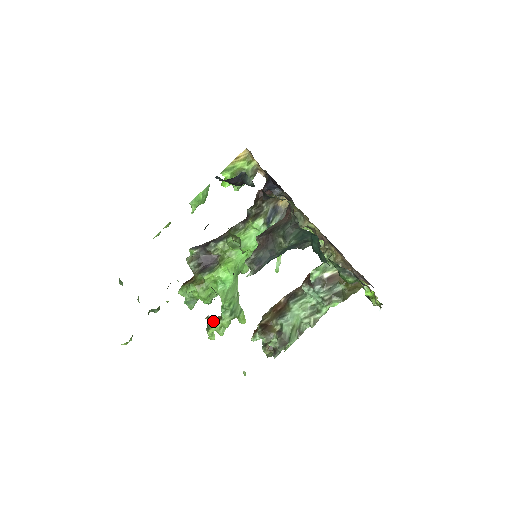
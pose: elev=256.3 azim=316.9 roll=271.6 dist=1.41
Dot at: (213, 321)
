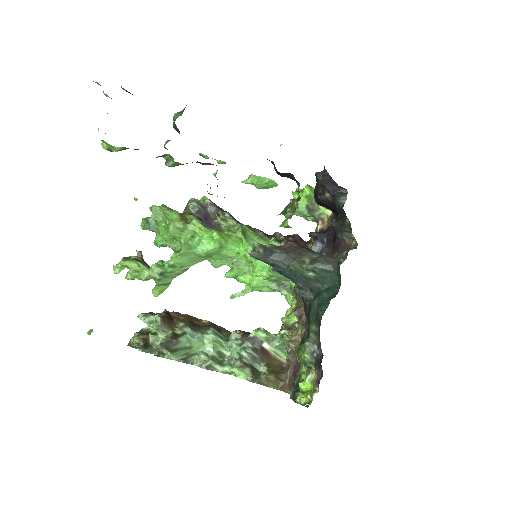
Dot at: (139, 260)
